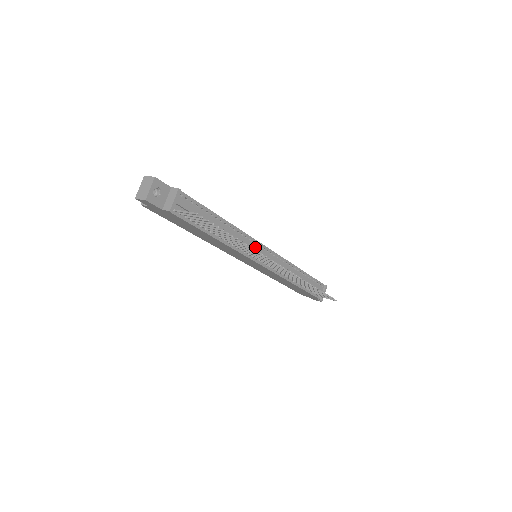
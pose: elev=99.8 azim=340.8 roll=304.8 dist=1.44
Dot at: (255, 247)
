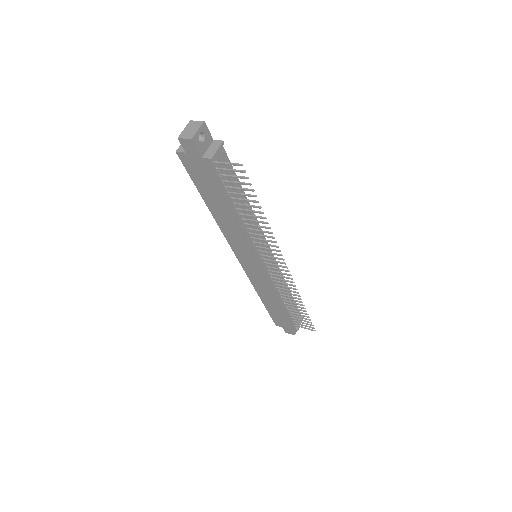
Dot at: (262, 242)
